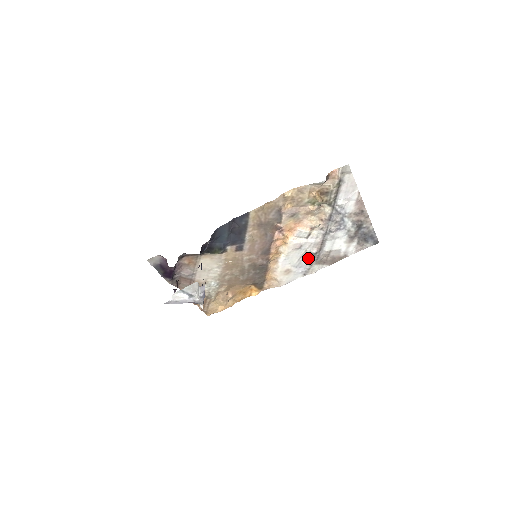
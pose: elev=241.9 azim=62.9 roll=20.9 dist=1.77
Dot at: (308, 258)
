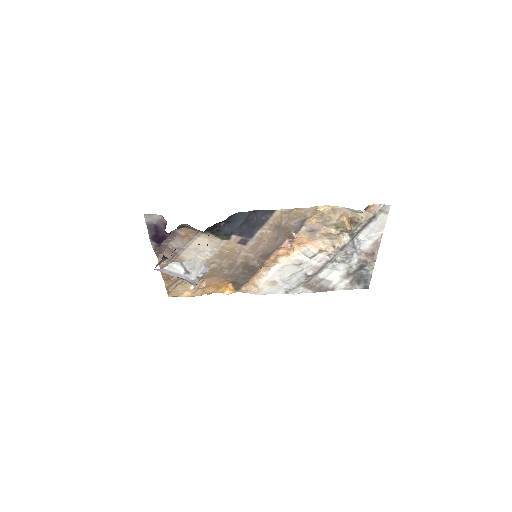
Dot at: (300, 278)
